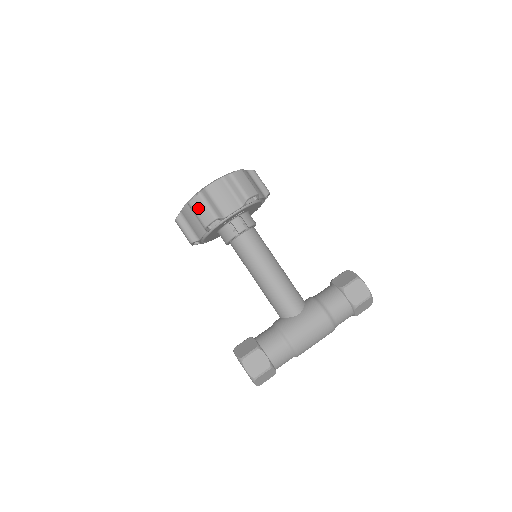
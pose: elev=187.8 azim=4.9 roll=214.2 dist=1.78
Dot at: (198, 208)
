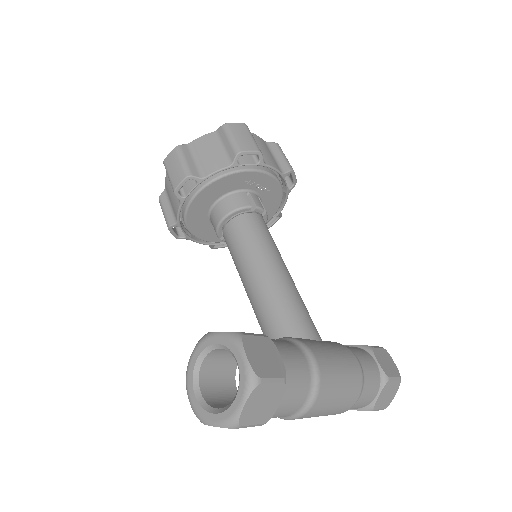
Dot at: (238, 132)
